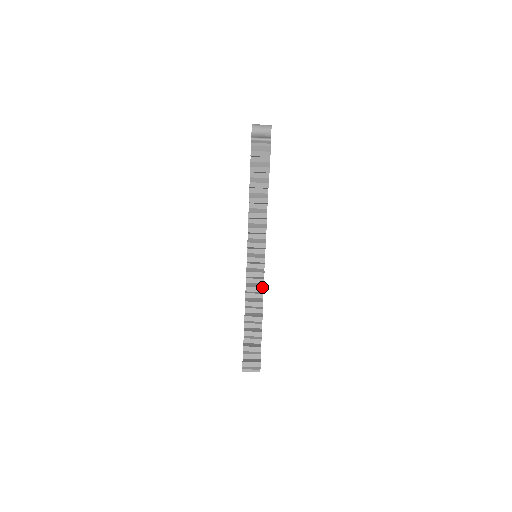
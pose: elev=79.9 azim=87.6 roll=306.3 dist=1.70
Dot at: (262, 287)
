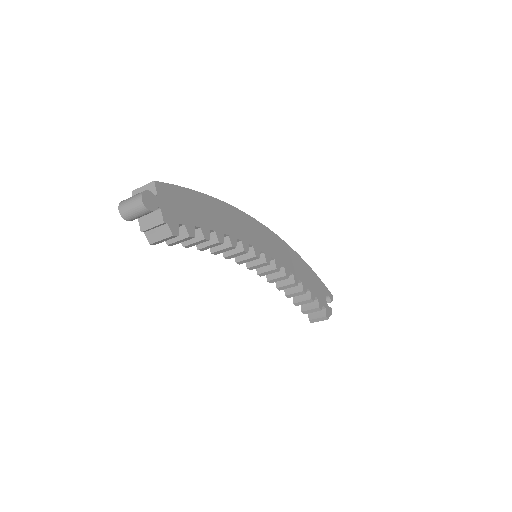
Dot at: (284, 276)
